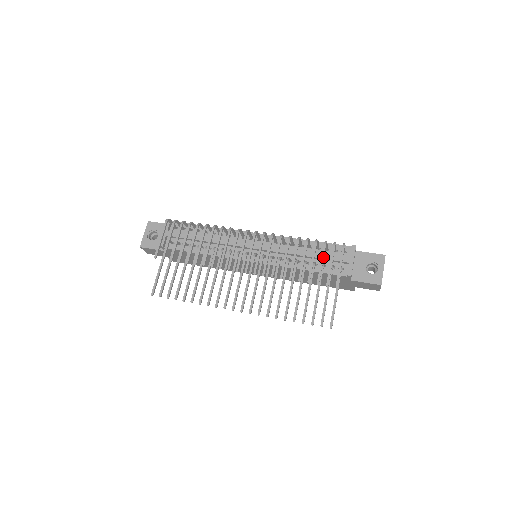
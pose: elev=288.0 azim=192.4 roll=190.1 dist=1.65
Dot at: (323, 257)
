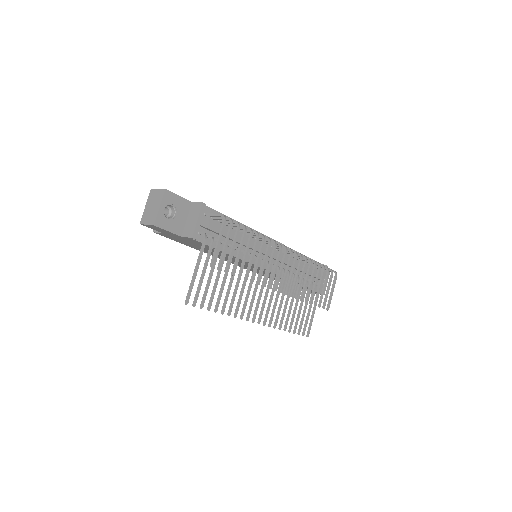
Dot at: occluded
